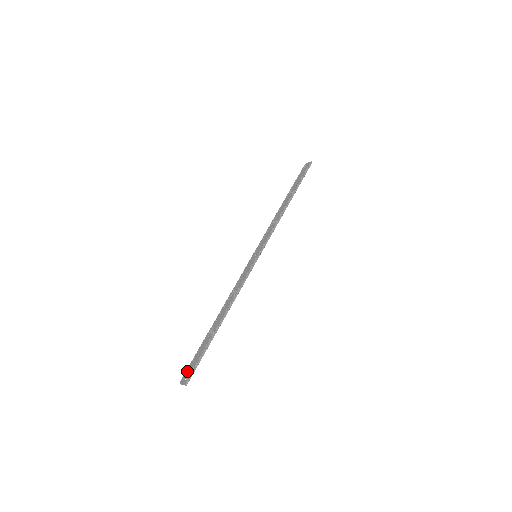
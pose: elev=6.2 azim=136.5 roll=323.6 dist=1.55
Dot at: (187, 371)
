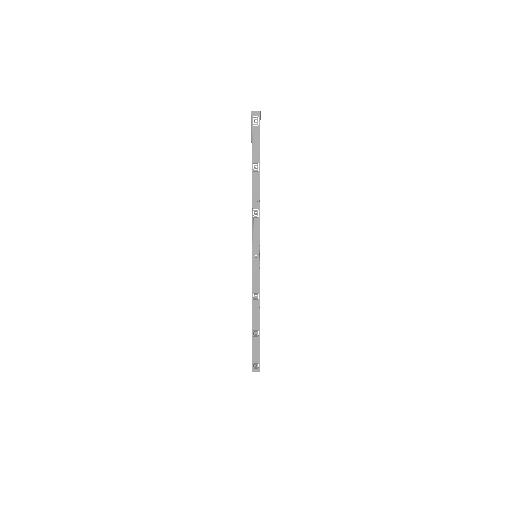
Dot at: (254, 364)
